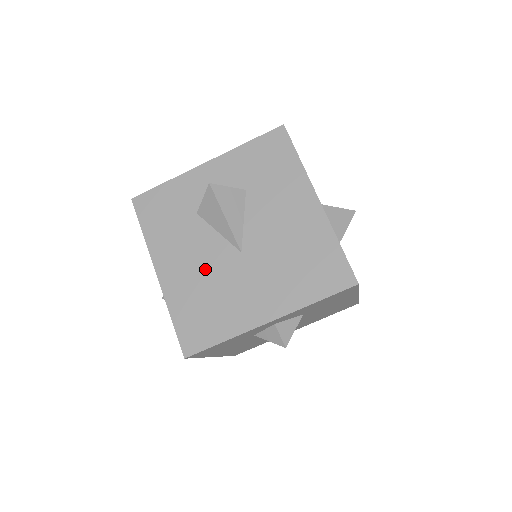
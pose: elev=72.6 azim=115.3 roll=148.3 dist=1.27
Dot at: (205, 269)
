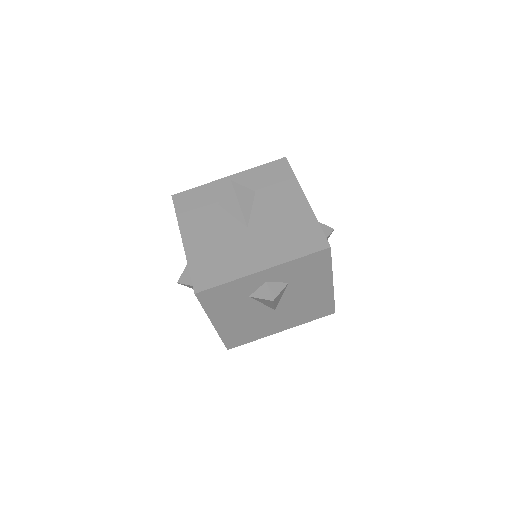
Dot at: (219, 237)
